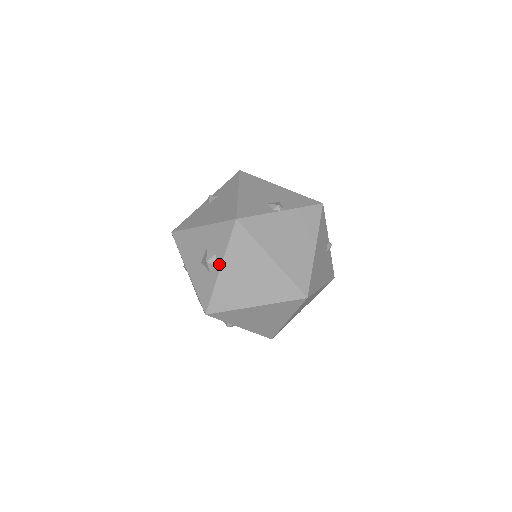
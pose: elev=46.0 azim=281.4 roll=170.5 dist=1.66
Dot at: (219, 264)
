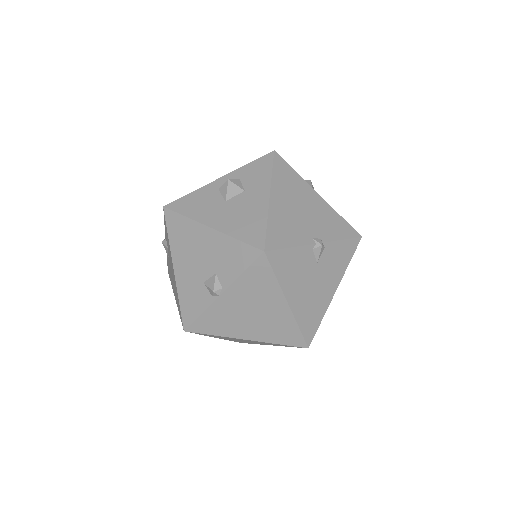
Dot at: occluded
